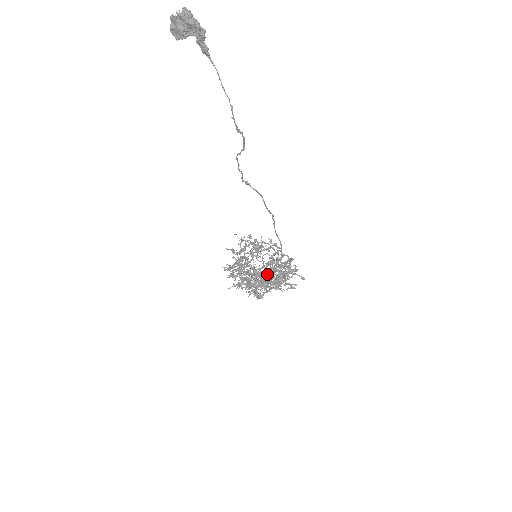
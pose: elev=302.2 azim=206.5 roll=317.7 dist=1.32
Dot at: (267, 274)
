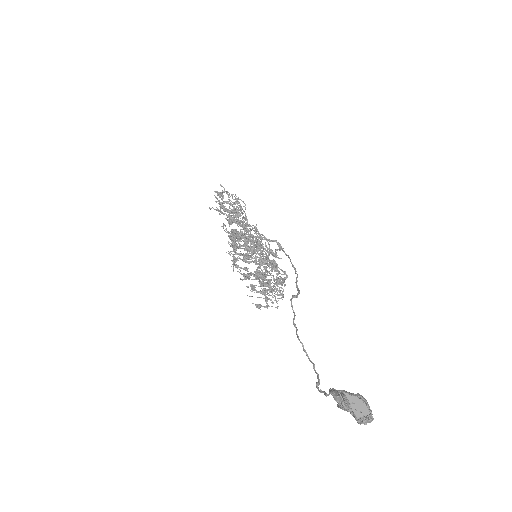
Dot at: (255, 276)
